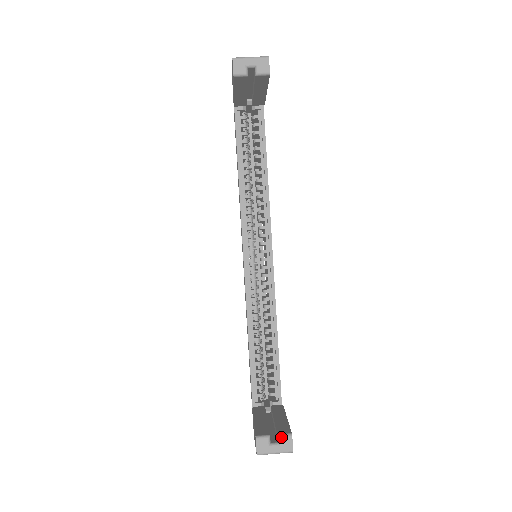
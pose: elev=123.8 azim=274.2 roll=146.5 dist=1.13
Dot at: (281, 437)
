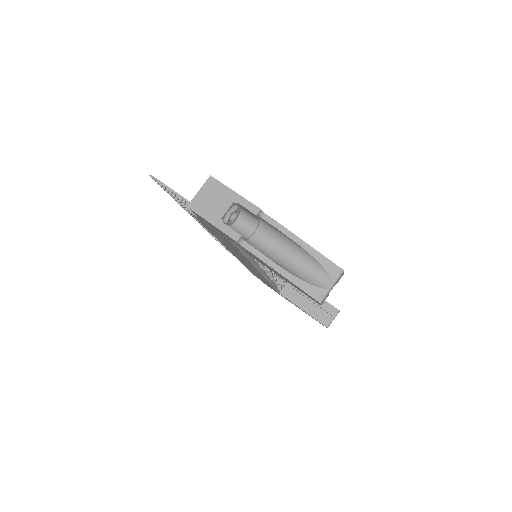
Dot at: occluded
